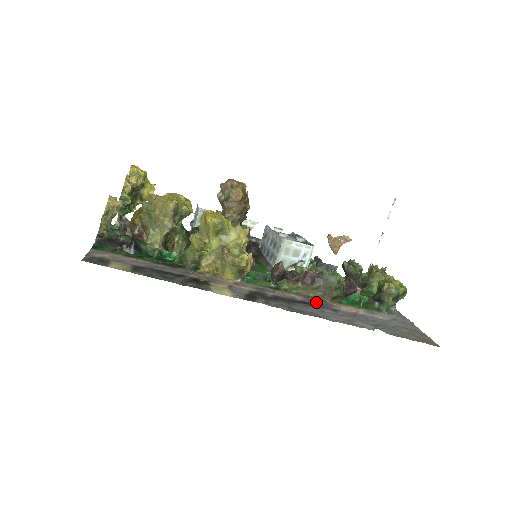
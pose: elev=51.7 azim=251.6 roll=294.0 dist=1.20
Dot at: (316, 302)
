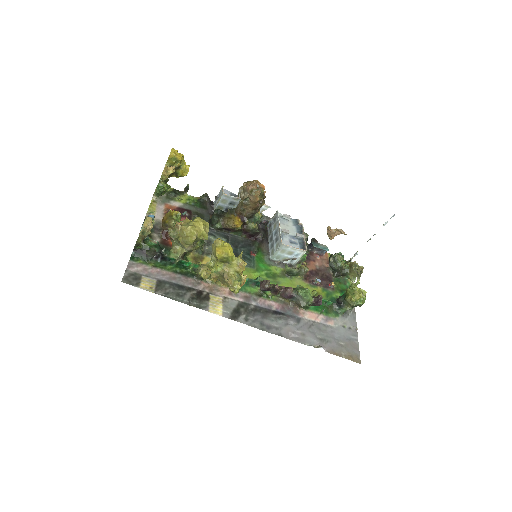
Dot at: (287, 310)
